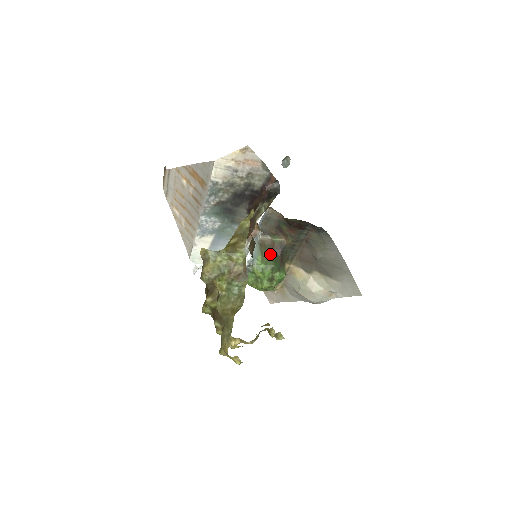
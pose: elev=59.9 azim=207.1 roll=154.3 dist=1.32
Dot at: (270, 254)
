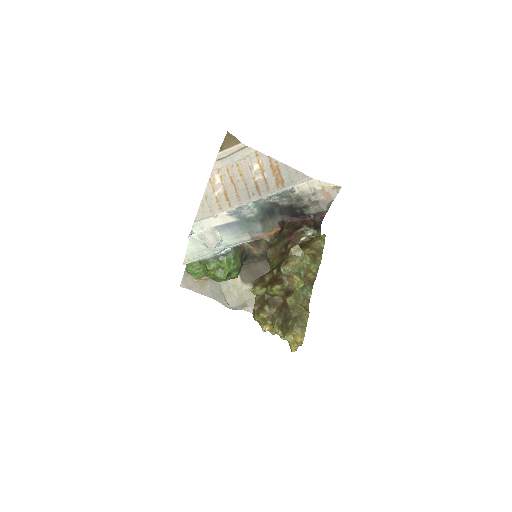
Dot at: (240, 254)
